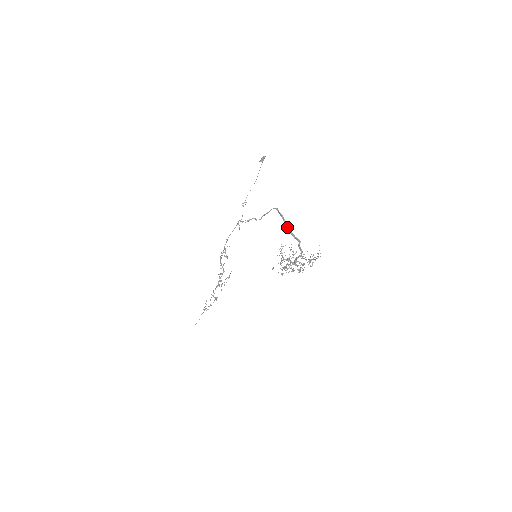
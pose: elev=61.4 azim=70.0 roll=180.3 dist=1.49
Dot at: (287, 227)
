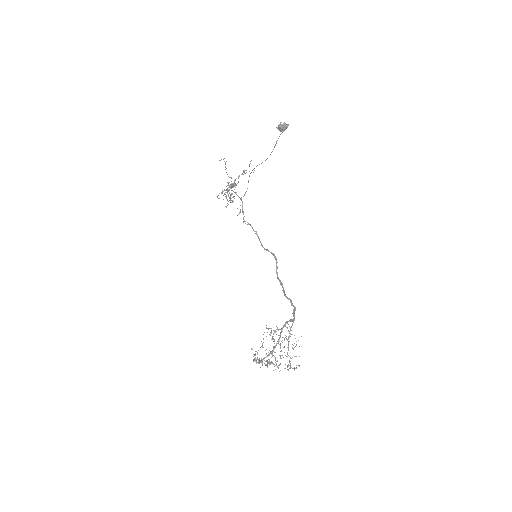
Dot at: (283, 292)
